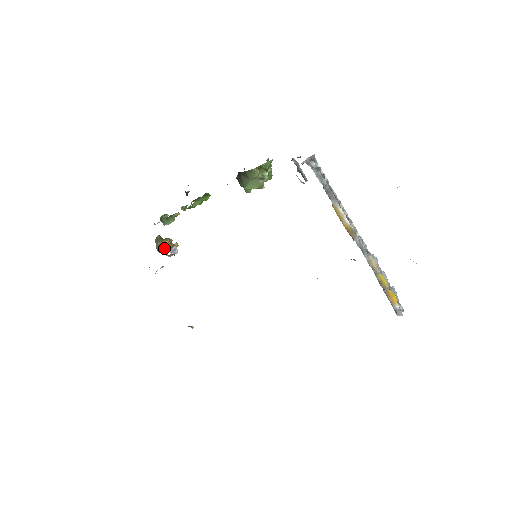
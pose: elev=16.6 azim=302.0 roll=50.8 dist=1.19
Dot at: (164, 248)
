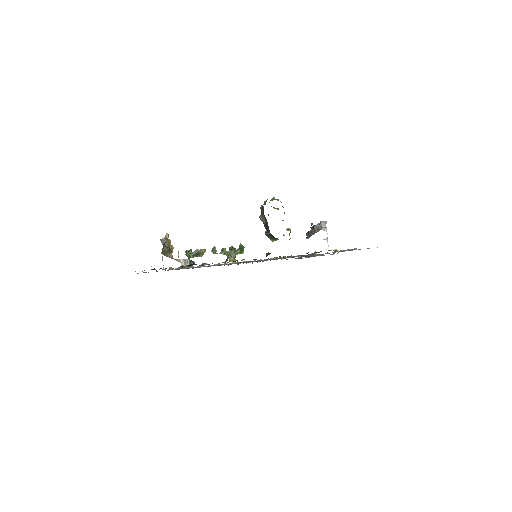
Dot at: (172, 255)
